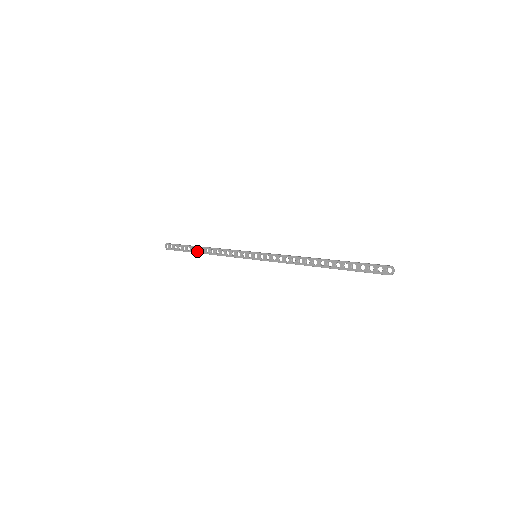
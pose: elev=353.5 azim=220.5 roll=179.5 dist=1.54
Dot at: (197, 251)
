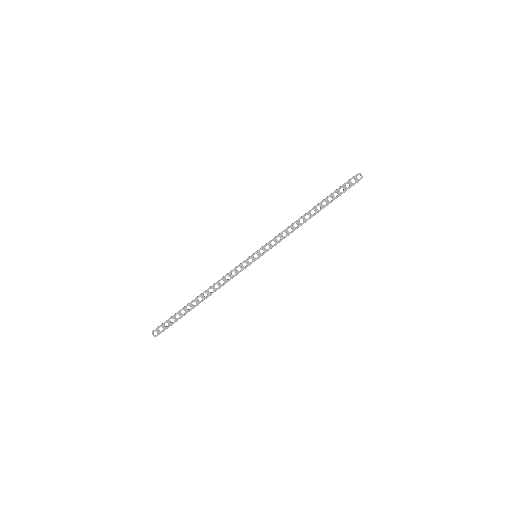
Dot at: (194, 305)
